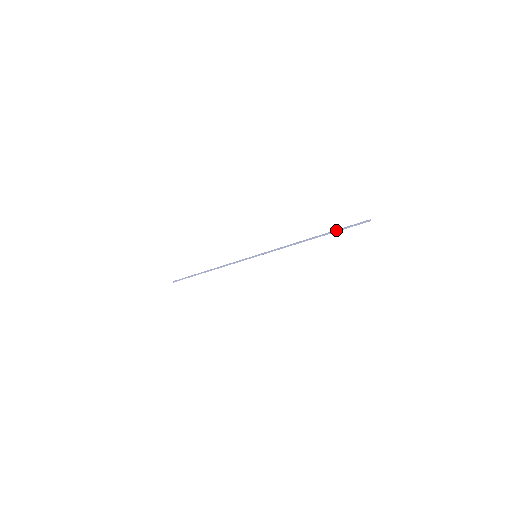
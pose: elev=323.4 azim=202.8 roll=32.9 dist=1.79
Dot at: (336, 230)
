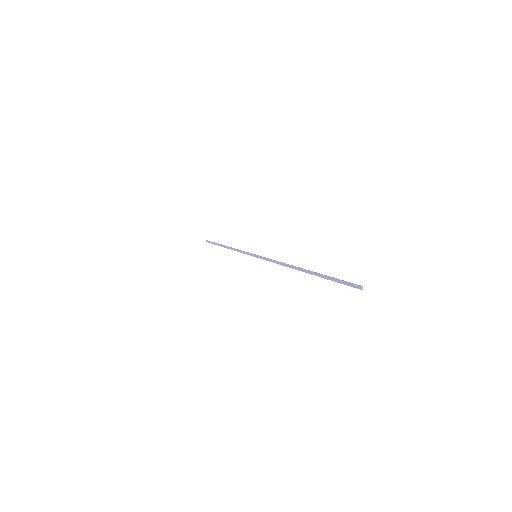
Dot at: (322, 277)
